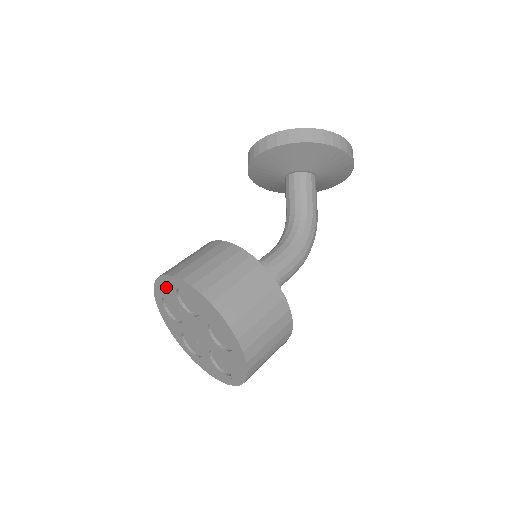
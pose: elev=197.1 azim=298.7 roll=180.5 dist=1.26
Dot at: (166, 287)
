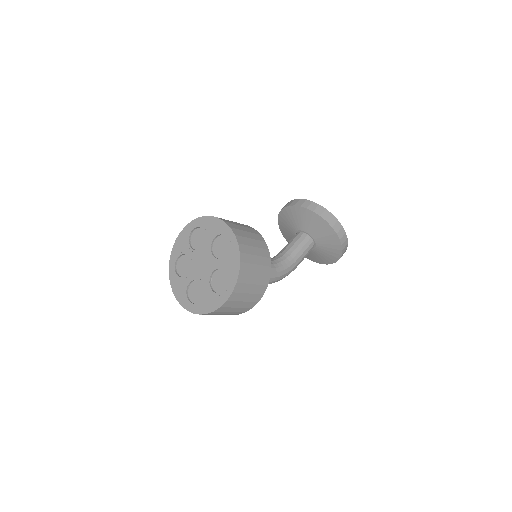
Dot at: (214, 226)
